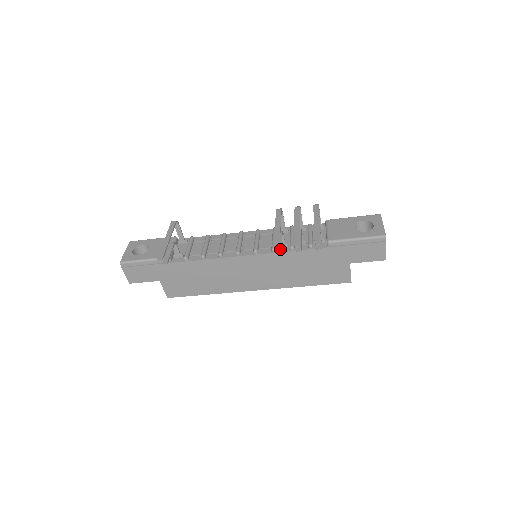
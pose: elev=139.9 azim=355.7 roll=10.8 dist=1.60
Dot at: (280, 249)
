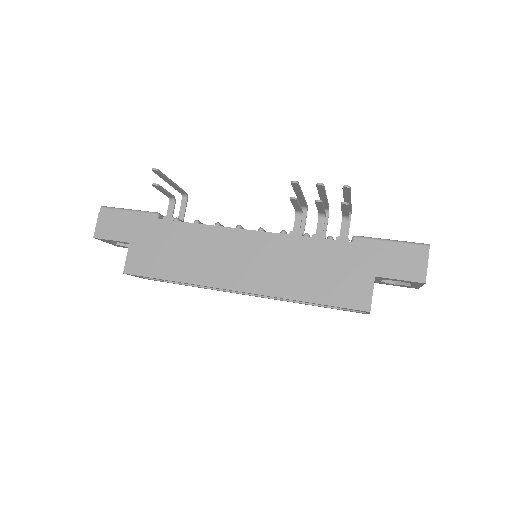
Dot at: (296, 199)
